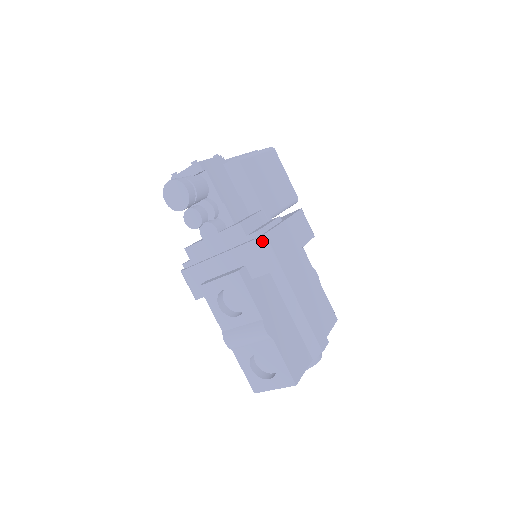
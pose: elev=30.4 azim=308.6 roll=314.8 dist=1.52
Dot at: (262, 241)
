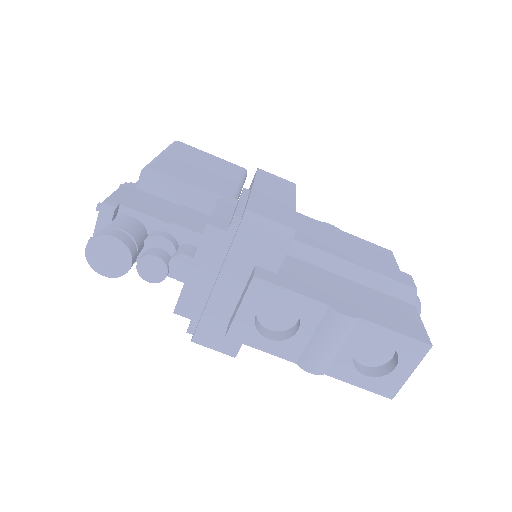
Dot at: (250, 219)
